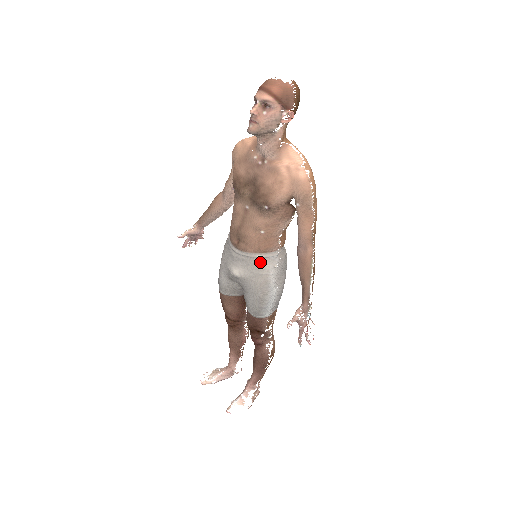
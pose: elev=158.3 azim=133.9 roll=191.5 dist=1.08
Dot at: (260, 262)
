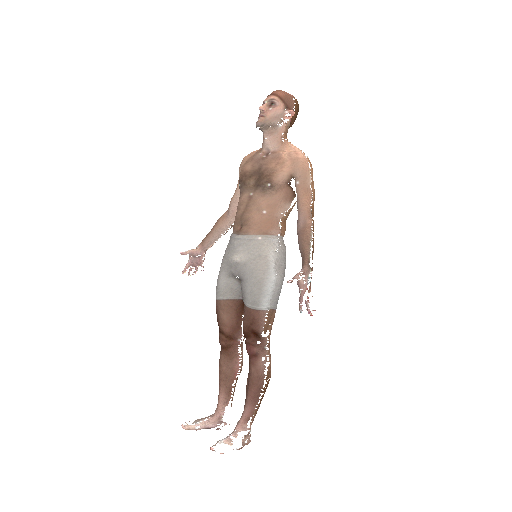
Dot at: (261, 243)
